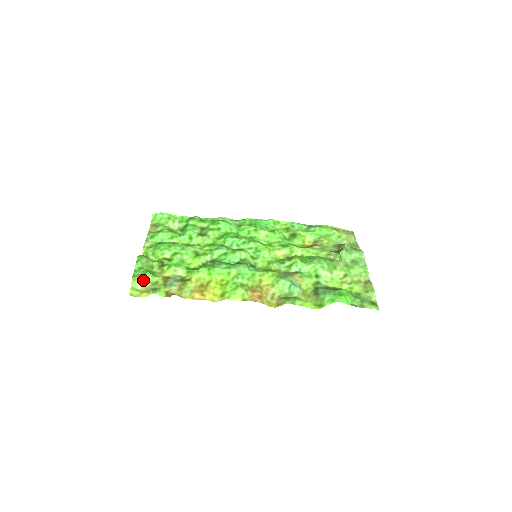
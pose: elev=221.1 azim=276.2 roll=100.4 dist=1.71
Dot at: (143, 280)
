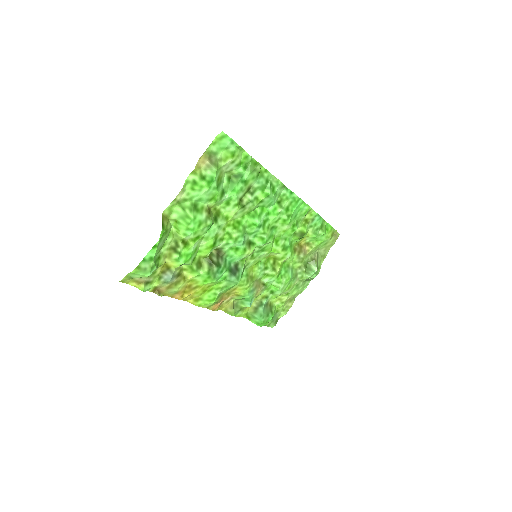
Dot at: occluded
